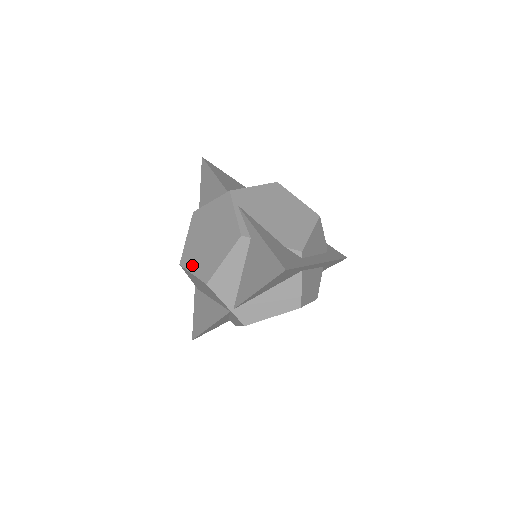
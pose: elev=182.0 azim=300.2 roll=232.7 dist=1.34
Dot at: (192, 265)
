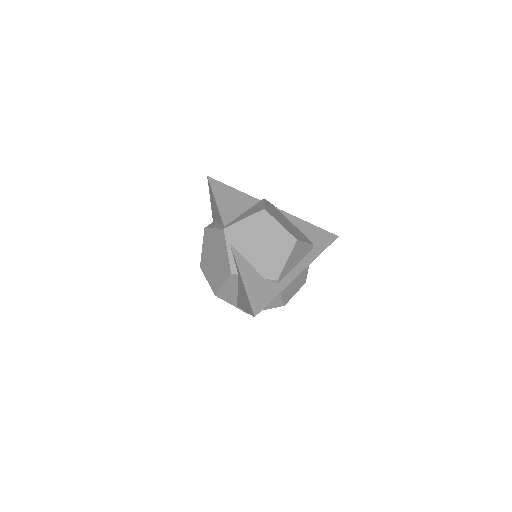
Dot at: (207, 274)
